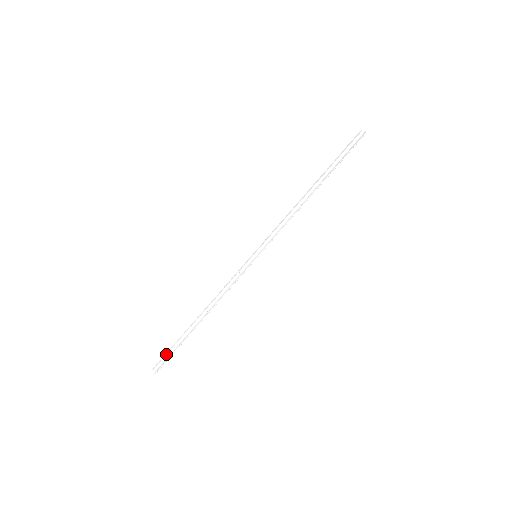
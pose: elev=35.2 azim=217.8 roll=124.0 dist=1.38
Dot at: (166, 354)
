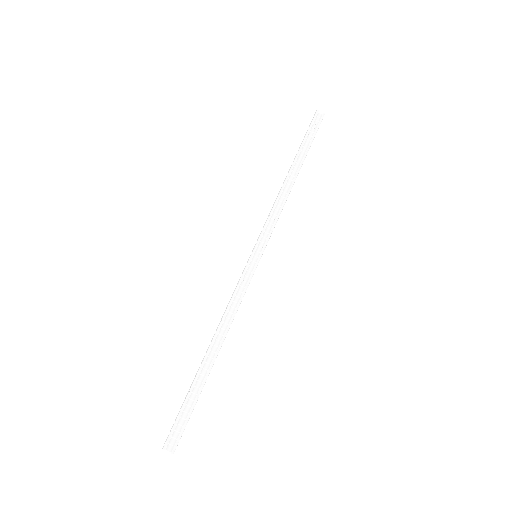
Dot at: (179, 419)
